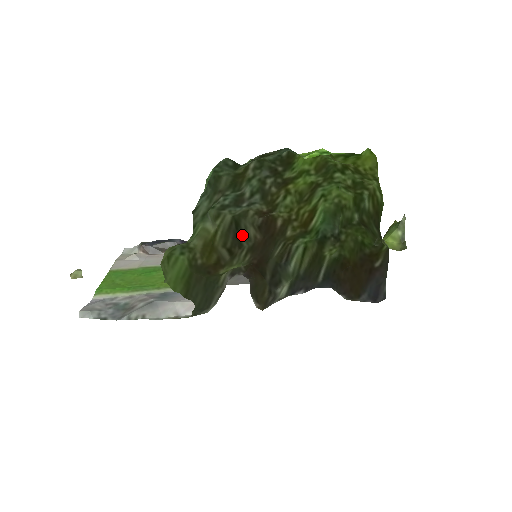
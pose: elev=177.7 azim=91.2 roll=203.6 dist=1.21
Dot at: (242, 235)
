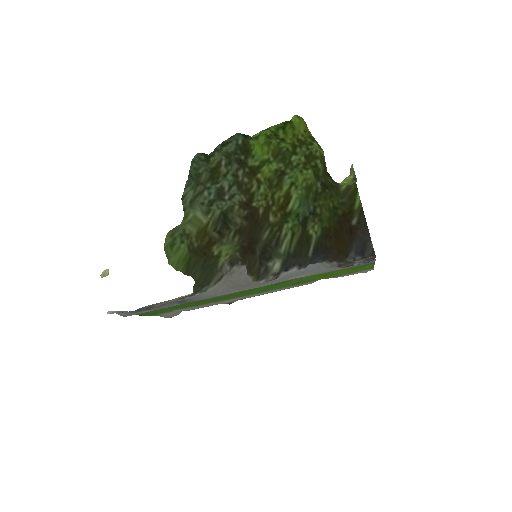
Dot at: (230, 222)
